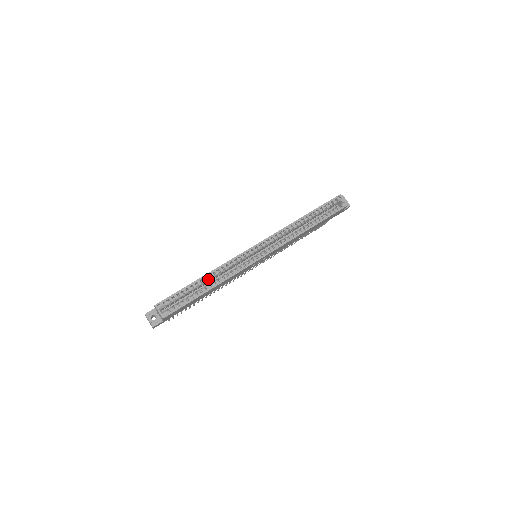
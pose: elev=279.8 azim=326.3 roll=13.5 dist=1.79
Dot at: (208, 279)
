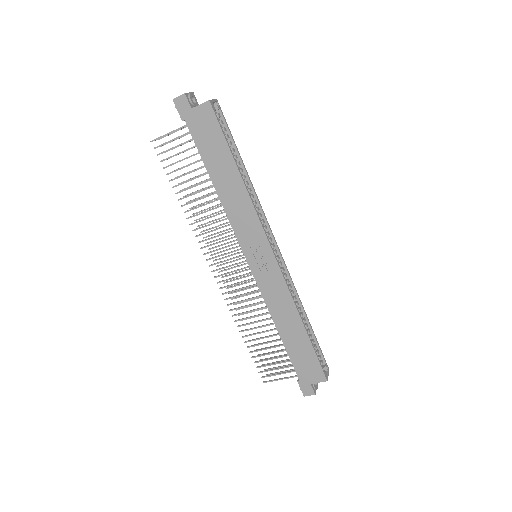
Dot at: (244, 176)
